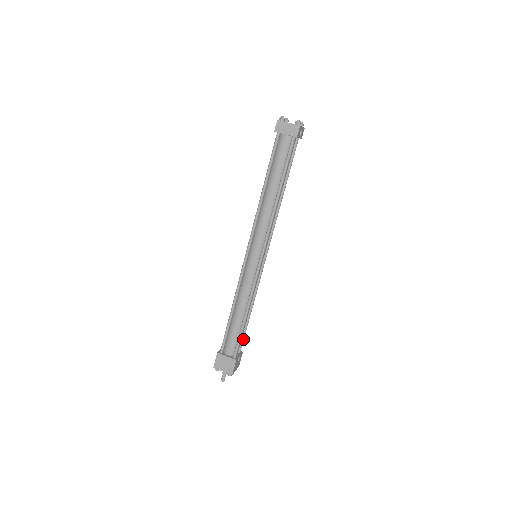
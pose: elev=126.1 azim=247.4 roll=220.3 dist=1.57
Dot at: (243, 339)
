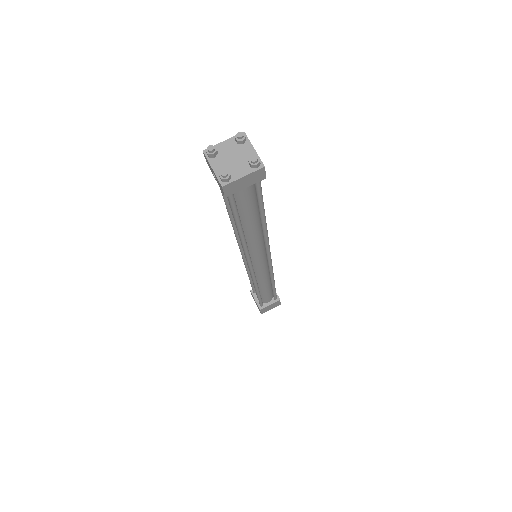
Dot at: occluded
